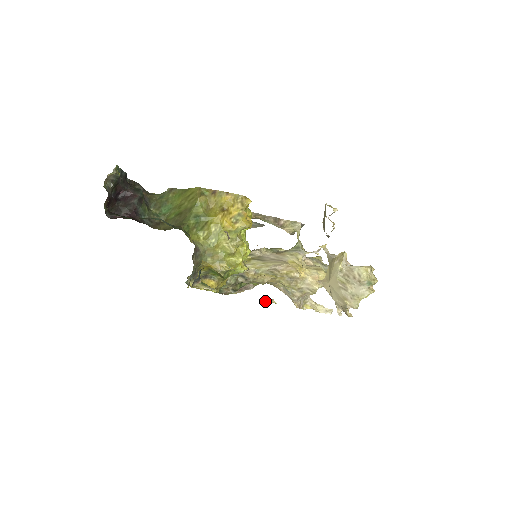
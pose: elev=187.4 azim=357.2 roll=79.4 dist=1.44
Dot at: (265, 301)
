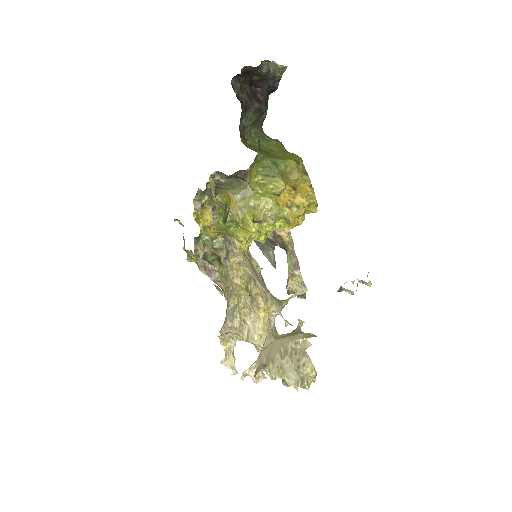
Dot at: (216, 286)
